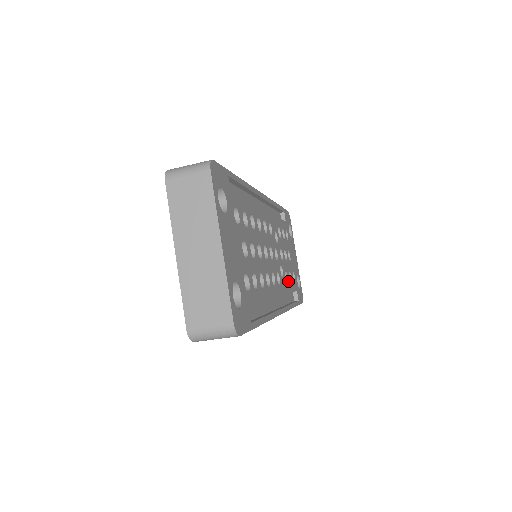
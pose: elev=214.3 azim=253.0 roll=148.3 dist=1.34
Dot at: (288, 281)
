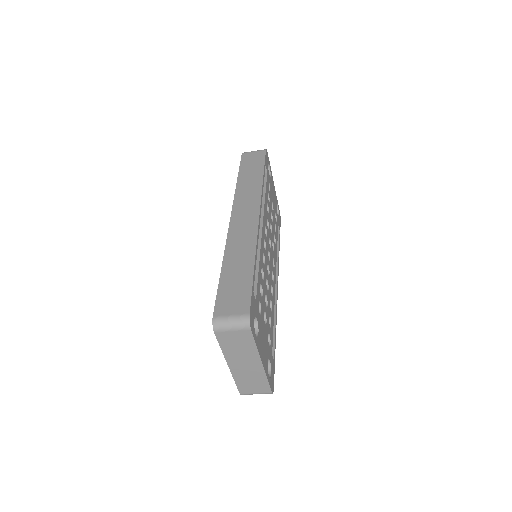
Dot at: (275, 238)
